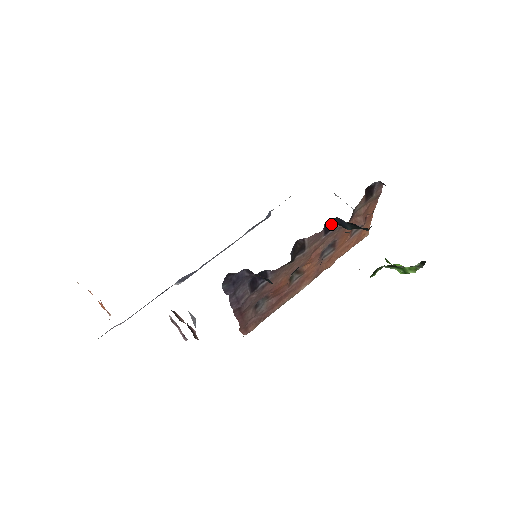
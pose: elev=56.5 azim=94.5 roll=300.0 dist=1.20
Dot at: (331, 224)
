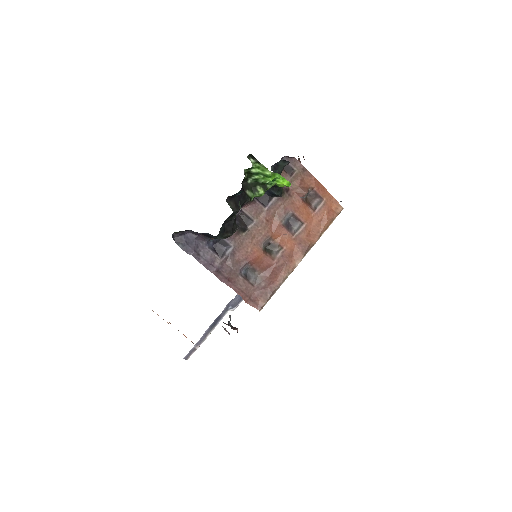
Dot at: (264, 197)
